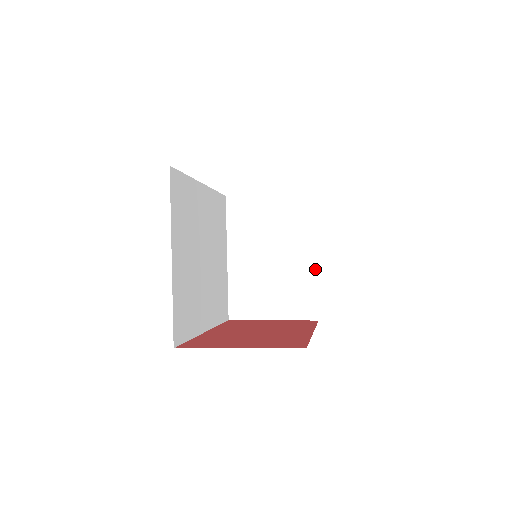
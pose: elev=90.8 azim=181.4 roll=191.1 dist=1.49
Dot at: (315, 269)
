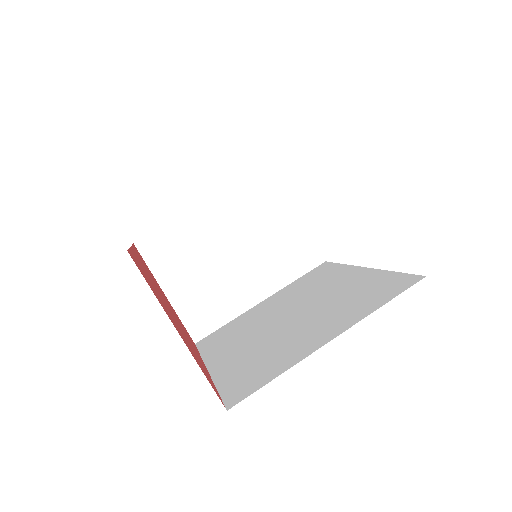
Dot at: (247, 308)
